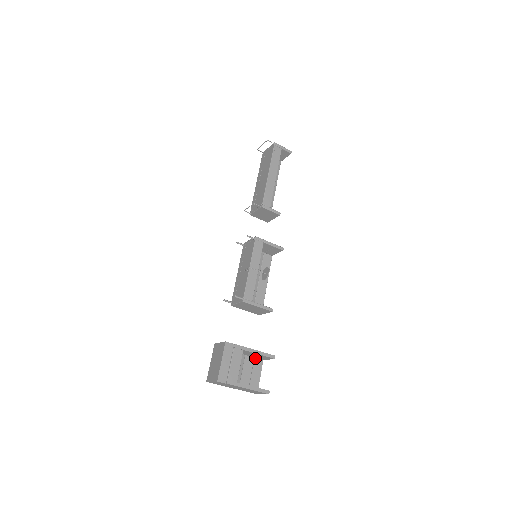
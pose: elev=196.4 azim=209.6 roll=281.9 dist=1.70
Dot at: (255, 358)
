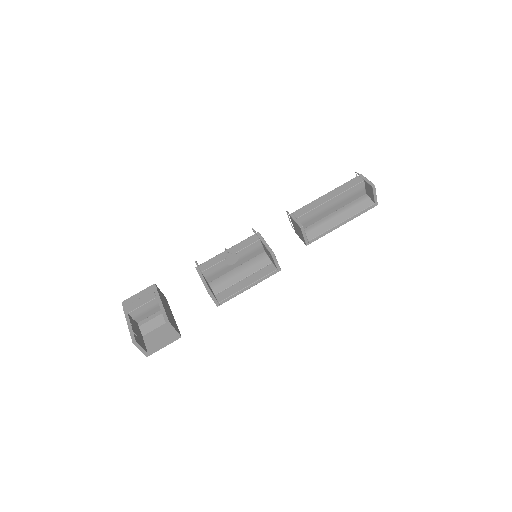
Dot at: occluded
